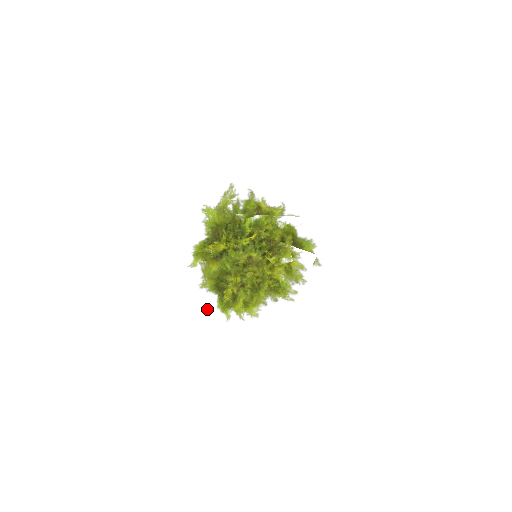
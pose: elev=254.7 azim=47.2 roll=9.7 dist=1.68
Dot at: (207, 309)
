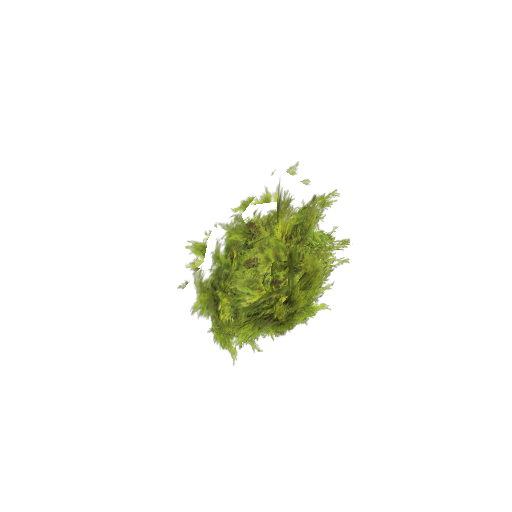
Dot at: (274, 353)
